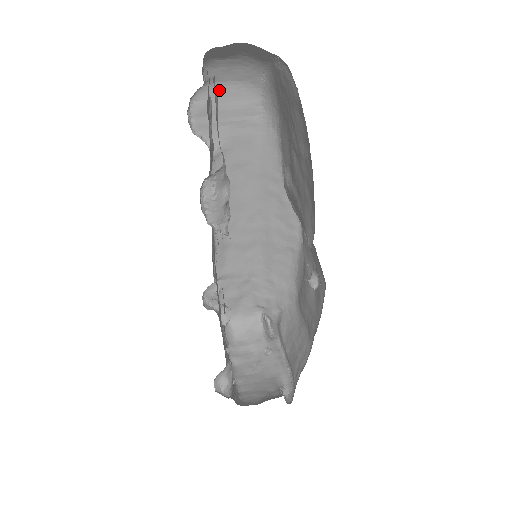
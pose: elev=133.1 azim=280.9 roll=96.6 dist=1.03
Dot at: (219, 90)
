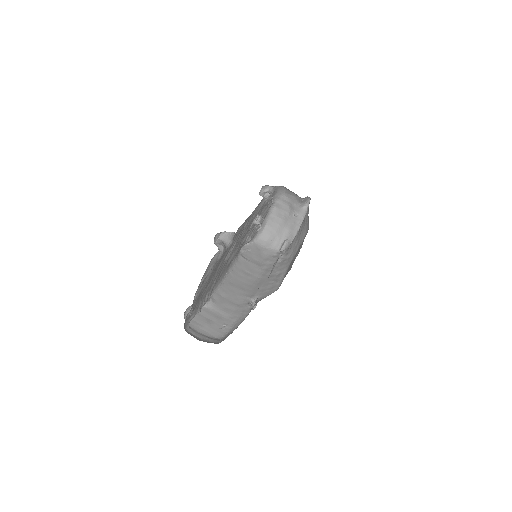
Dot at: occluded
